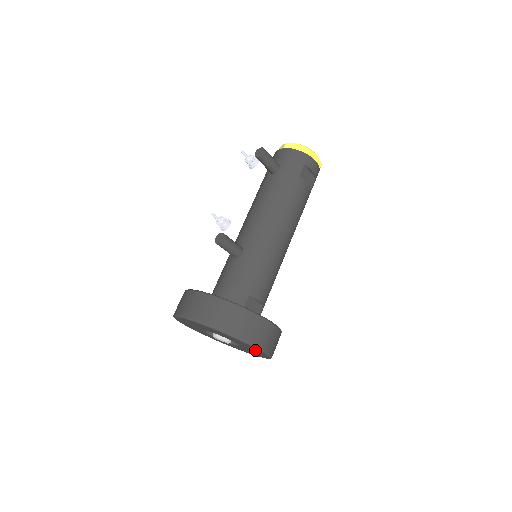
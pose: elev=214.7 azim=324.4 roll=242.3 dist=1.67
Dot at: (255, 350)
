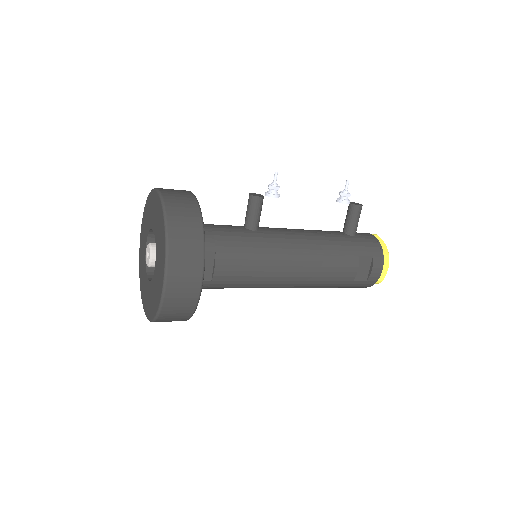
Dot at: (159, 284)
